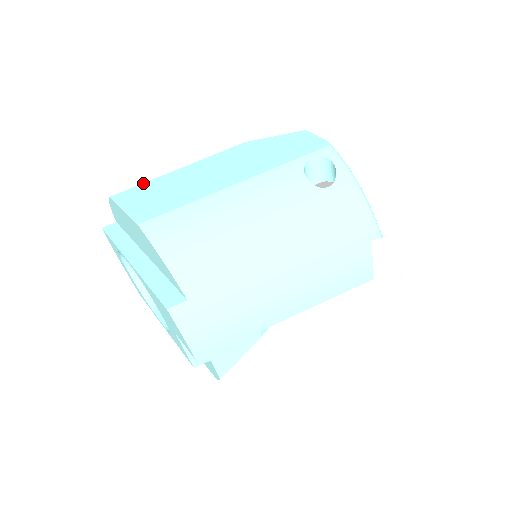
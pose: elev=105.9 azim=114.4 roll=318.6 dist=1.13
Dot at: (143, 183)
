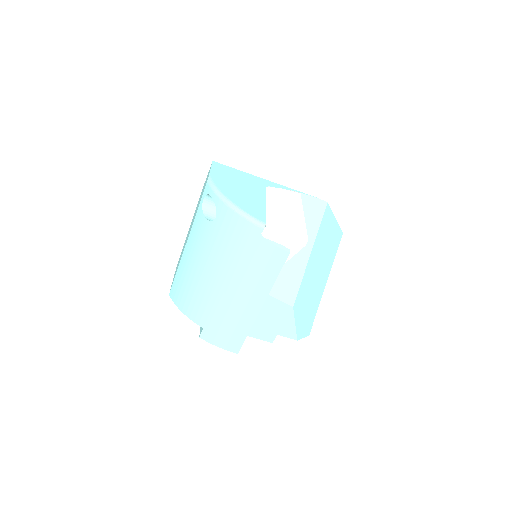
Dot at: occluded
